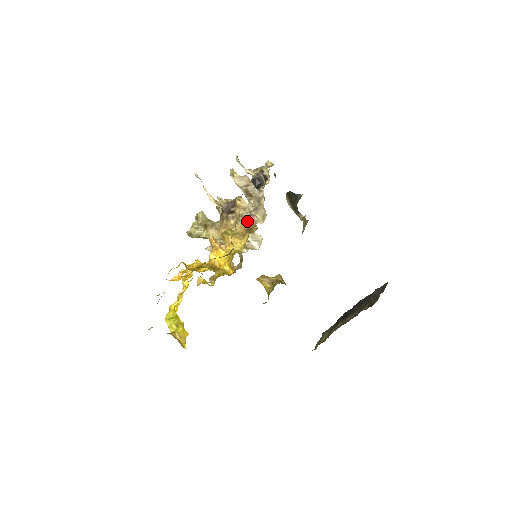
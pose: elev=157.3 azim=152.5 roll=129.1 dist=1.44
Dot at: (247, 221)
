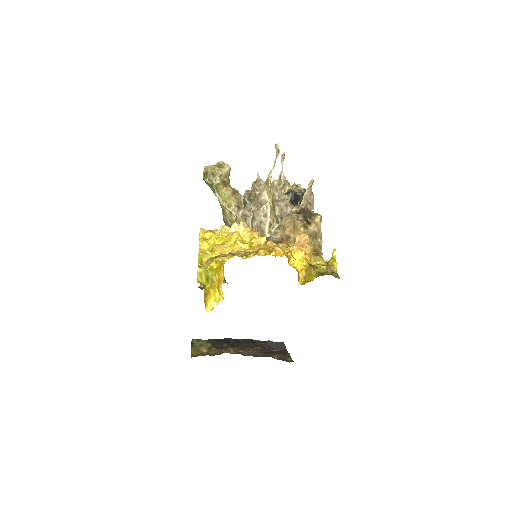
Dot at: (316, 242)
